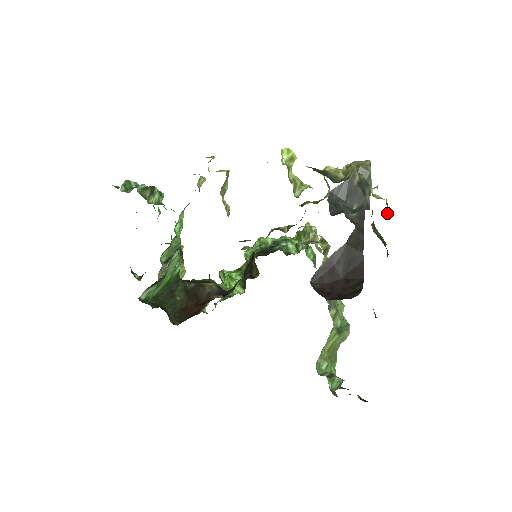
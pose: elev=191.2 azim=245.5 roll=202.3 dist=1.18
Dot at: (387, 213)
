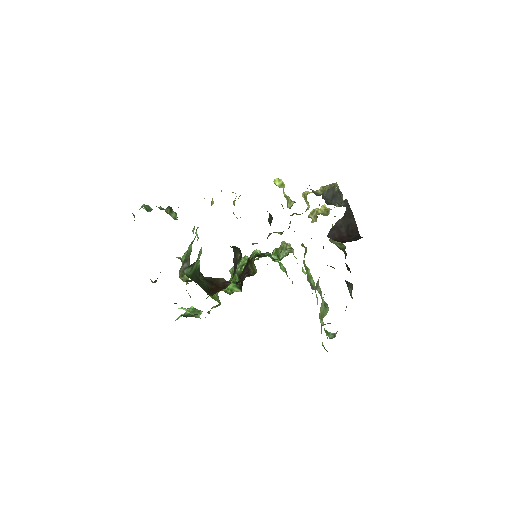
Dot at: occluded
